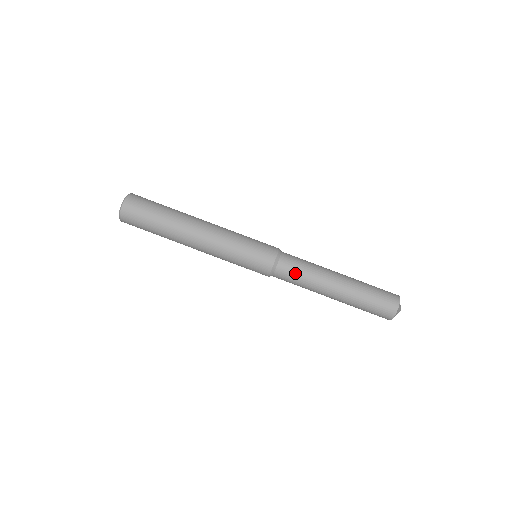
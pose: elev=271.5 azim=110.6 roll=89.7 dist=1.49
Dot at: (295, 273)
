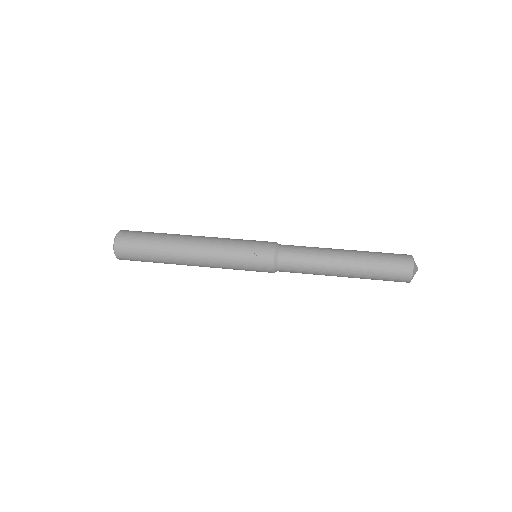
Dot at: (299, 246)
